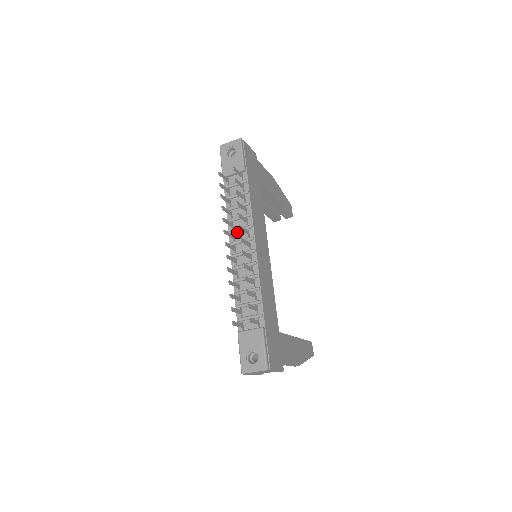
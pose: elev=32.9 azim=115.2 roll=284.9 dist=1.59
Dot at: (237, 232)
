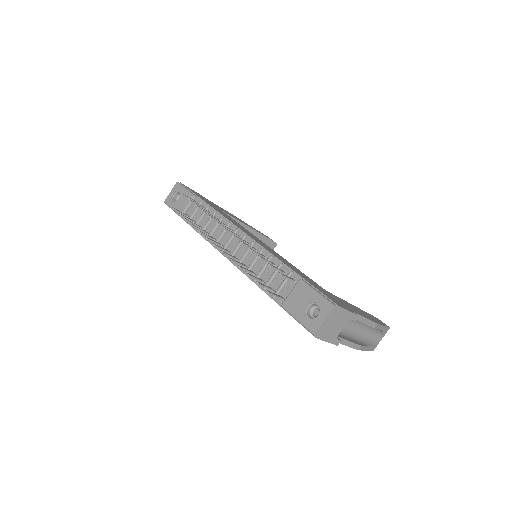
Dot at: (221, 239)
